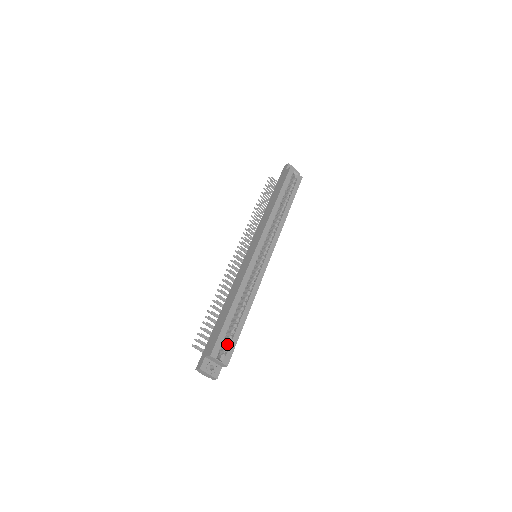
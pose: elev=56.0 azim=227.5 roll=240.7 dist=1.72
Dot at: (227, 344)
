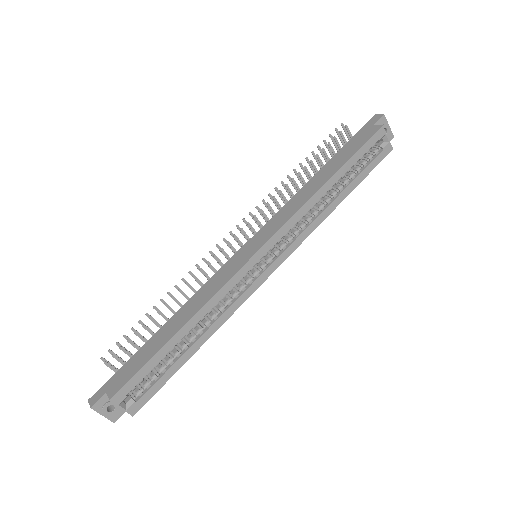
Dot at: (146, 385)
